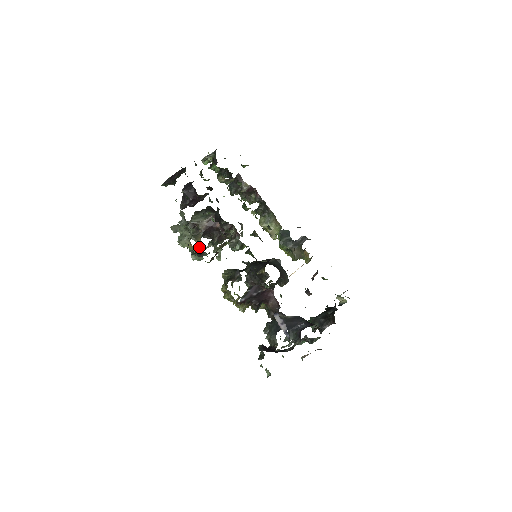
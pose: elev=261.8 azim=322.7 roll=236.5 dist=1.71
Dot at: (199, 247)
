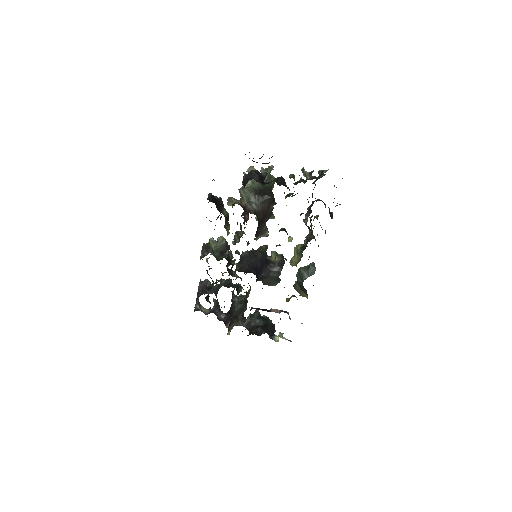
Dot at: occluded
